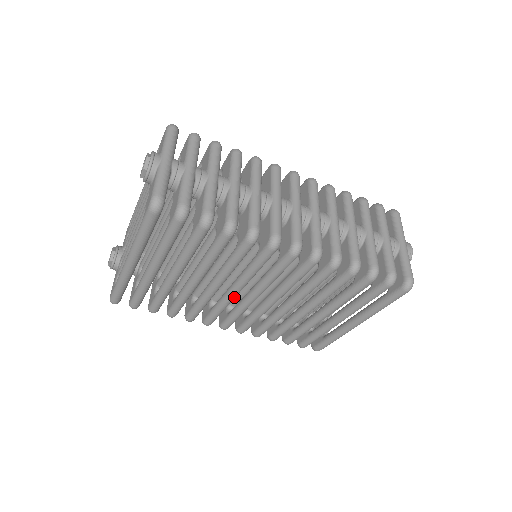
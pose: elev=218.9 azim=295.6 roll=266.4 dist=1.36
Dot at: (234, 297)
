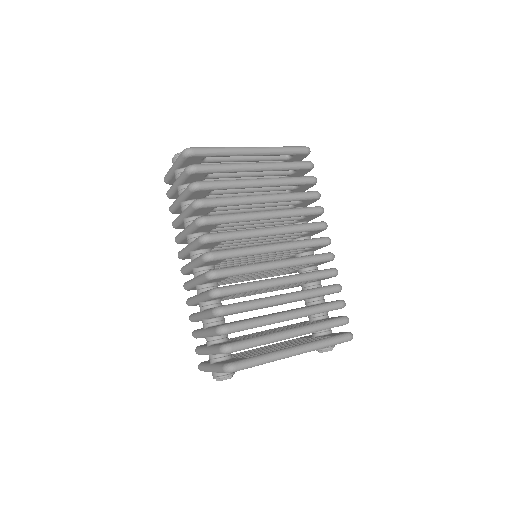
Dot at: (264, 234)
